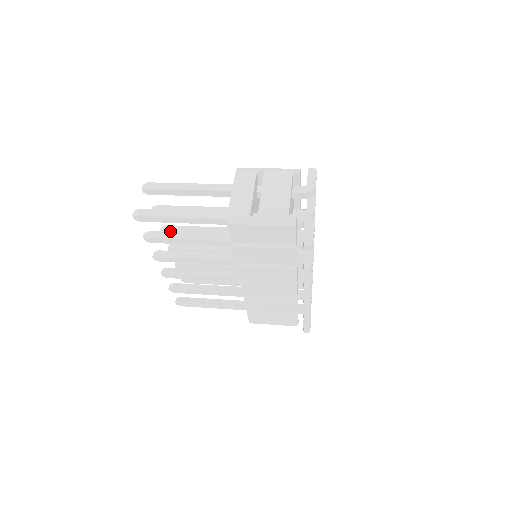
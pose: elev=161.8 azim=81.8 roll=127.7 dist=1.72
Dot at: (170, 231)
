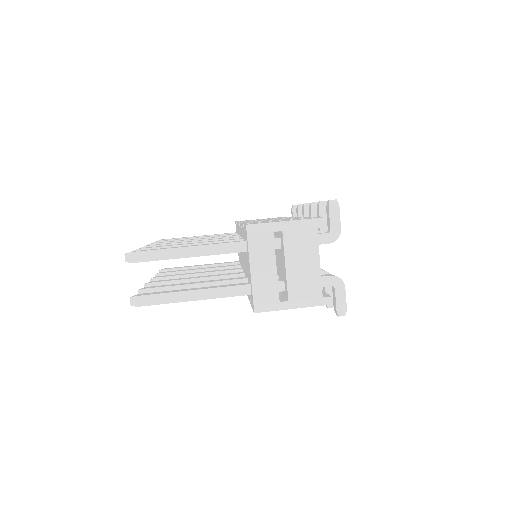
Dot at: occluded
